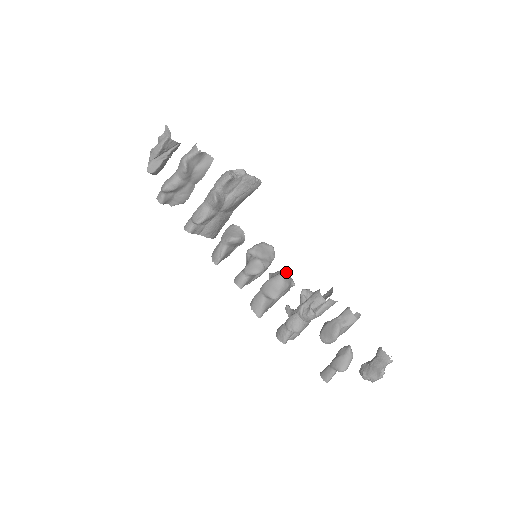
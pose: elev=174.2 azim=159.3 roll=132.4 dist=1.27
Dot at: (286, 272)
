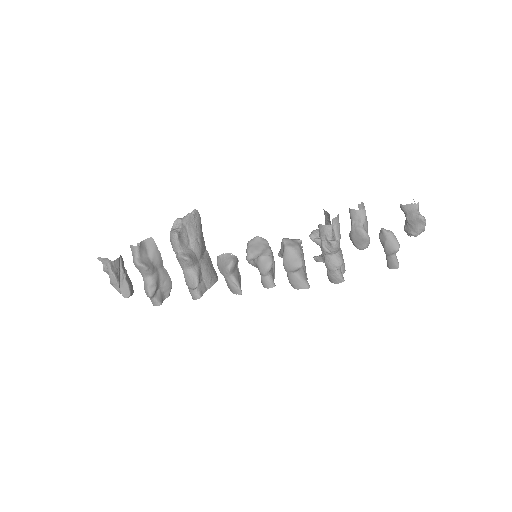
Dot at: (286, 241)
